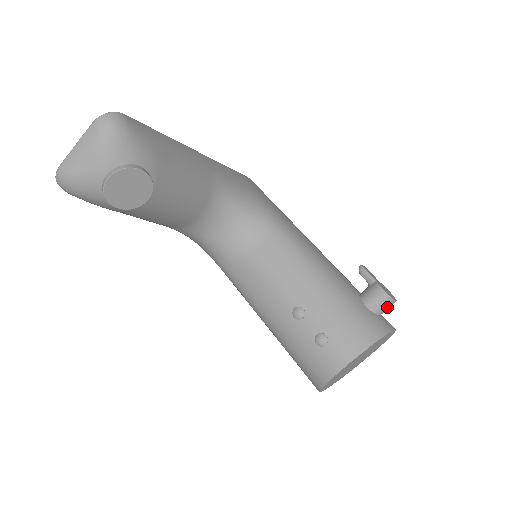
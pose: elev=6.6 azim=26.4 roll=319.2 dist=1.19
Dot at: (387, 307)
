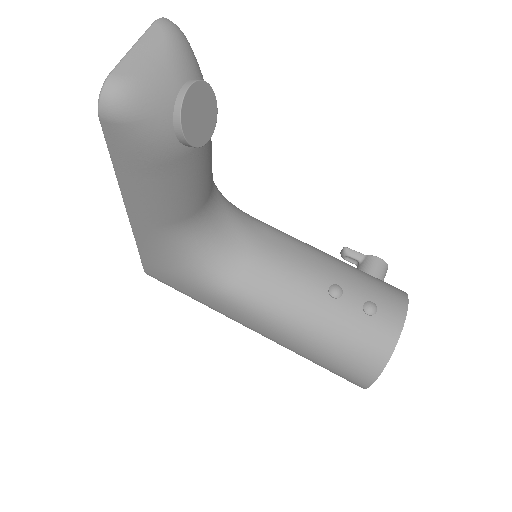
Dot at: (385, 275)
